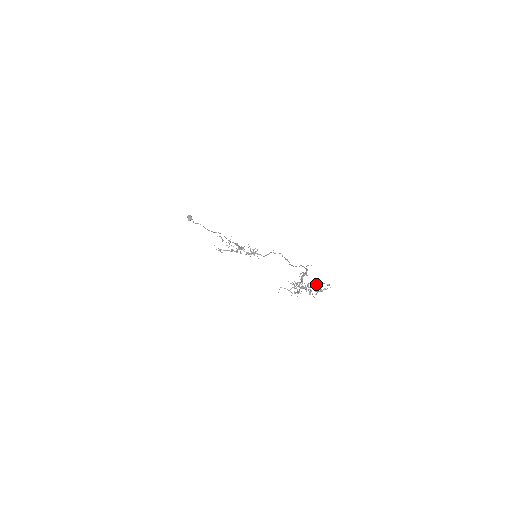
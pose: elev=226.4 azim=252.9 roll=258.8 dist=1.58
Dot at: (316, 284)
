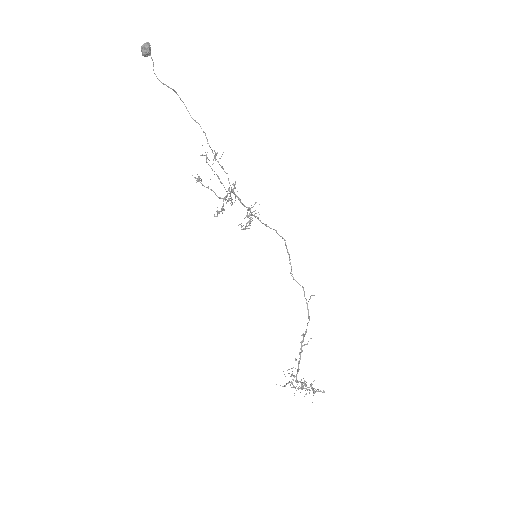
Dot at: occluded
